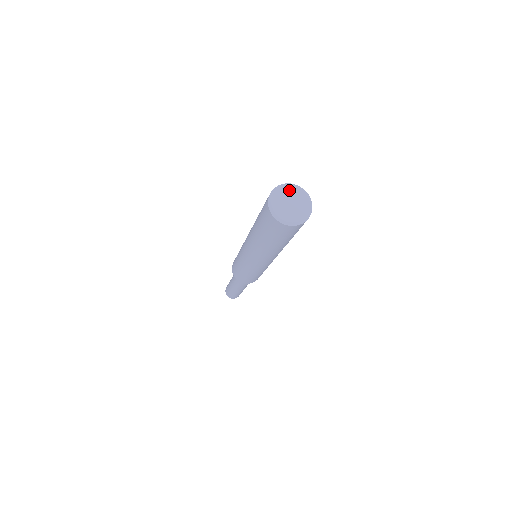
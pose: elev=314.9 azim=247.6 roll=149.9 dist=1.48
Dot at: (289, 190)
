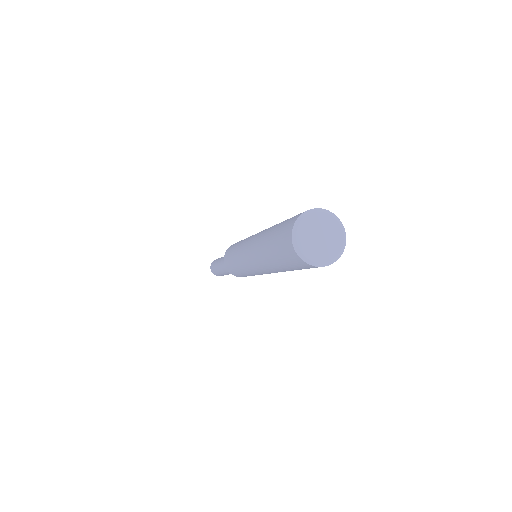
Dot at: (323, 219)
